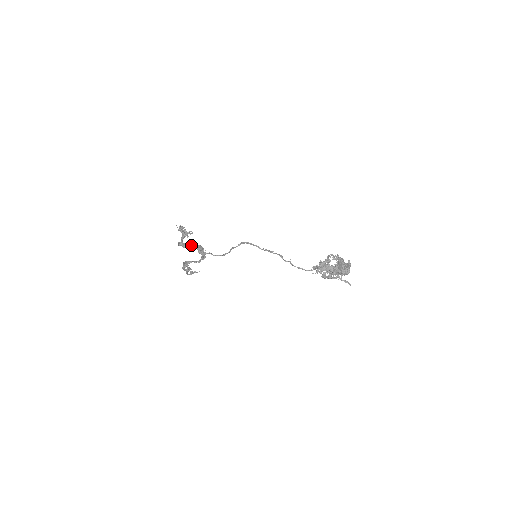
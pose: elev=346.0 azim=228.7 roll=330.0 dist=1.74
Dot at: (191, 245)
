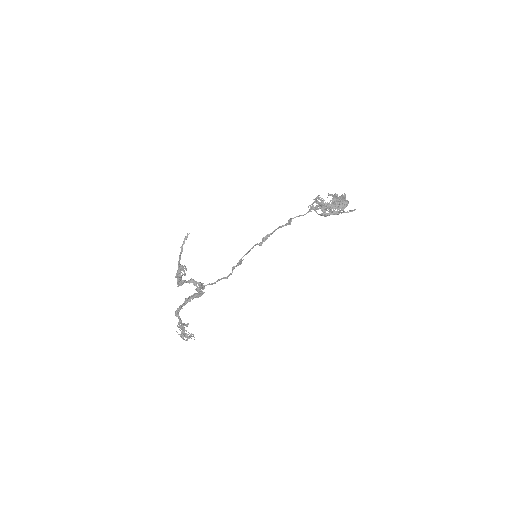
Dot at: (189, 299)
